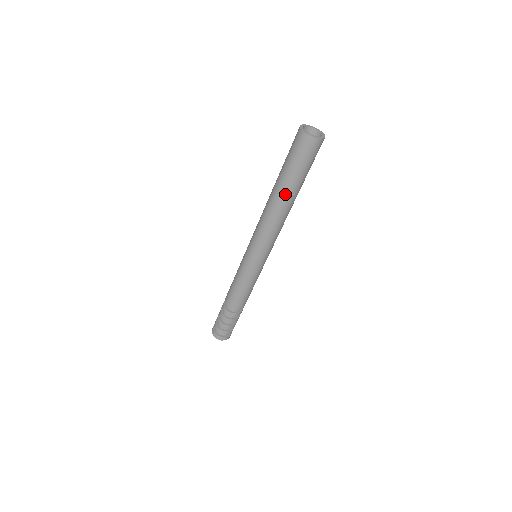
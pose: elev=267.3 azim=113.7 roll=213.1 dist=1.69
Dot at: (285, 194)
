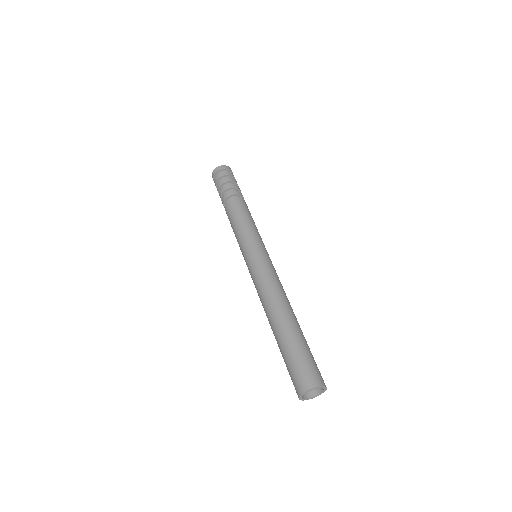
Dot at: (274, 335)
